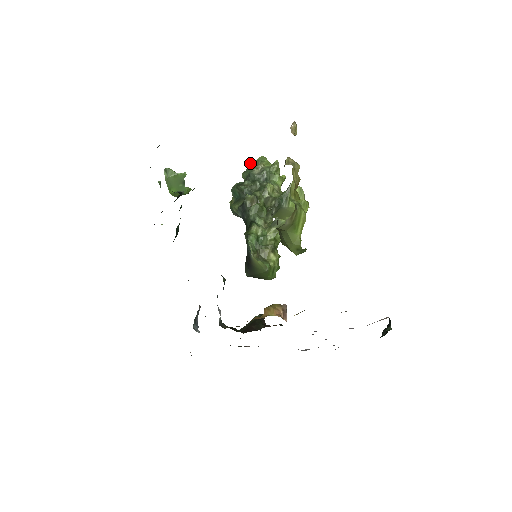
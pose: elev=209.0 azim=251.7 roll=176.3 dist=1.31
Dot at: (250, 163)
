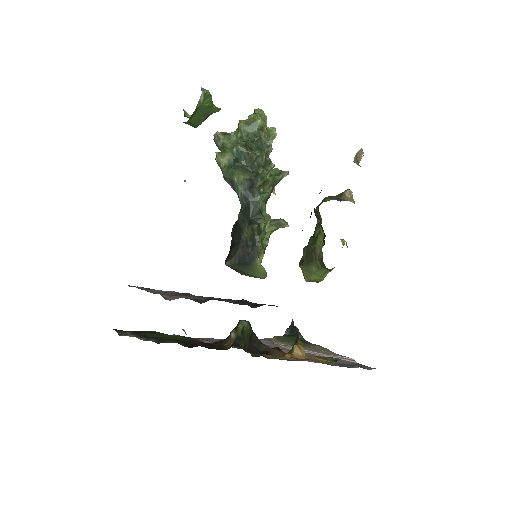
Dot at: (262, 122)
